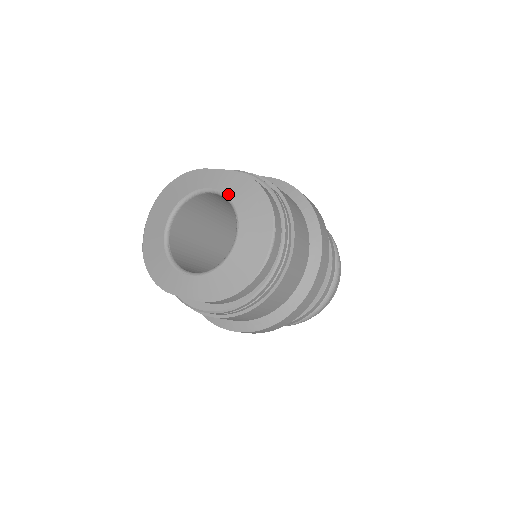
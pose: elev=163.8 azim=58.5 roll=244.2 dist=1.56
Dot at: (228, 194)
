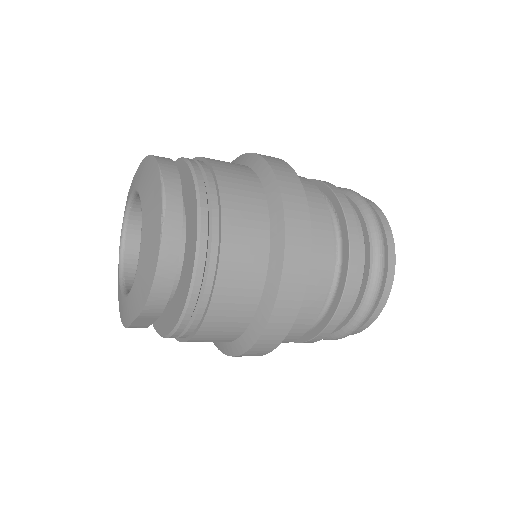
Dot at: (136, 187)
